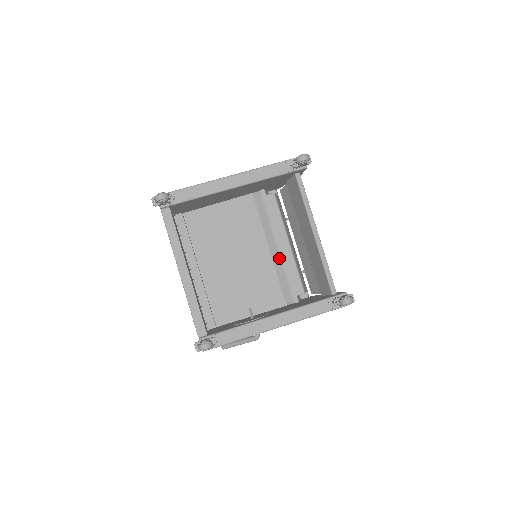
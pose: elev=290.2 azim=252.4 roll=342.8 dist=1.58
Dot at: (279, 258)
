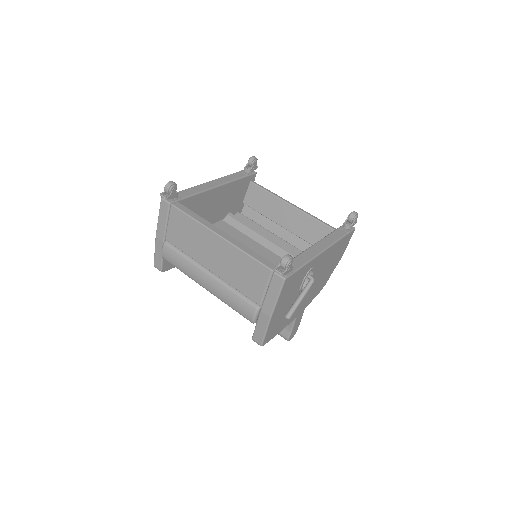
Dot at: (276, 246)
